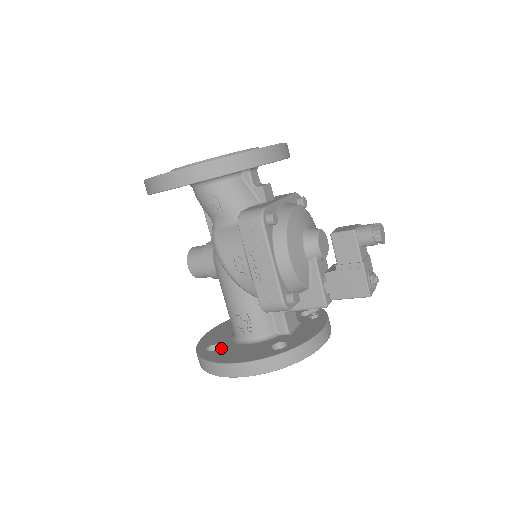
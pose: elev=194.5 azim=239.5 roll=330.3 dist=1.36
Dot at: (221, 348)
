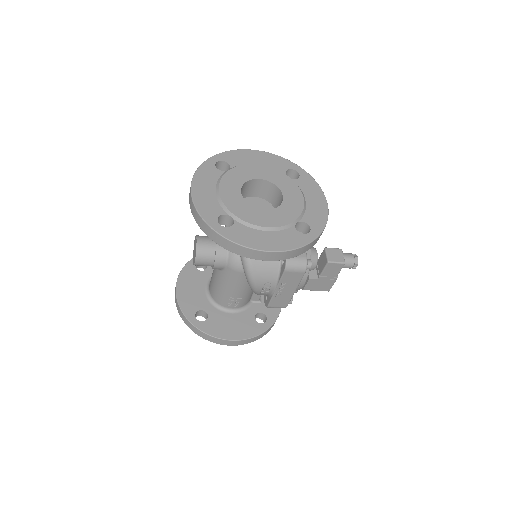
Dot at: (211, 317)
